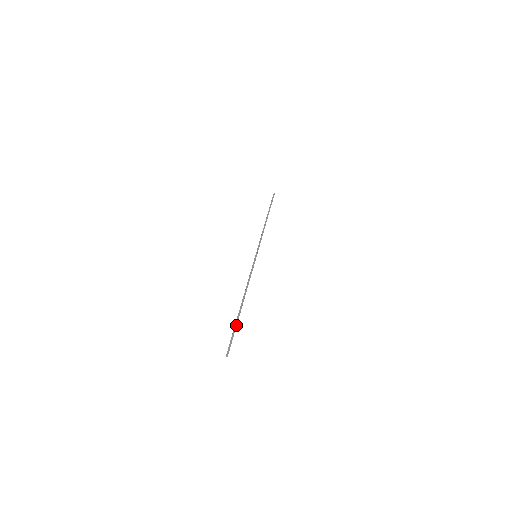
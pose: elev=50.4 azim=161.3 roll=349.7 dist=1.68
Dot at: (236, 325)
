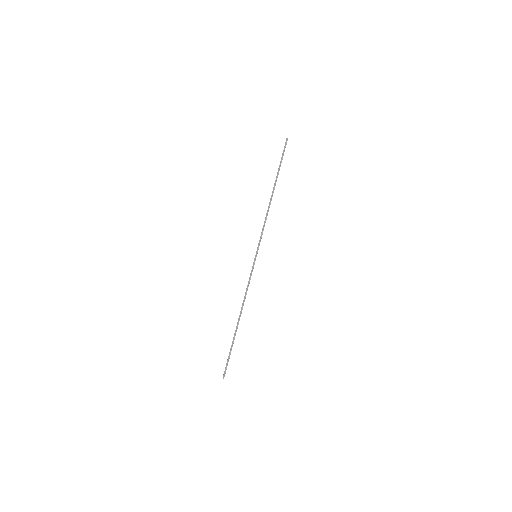
Dot at: (231, 347)
